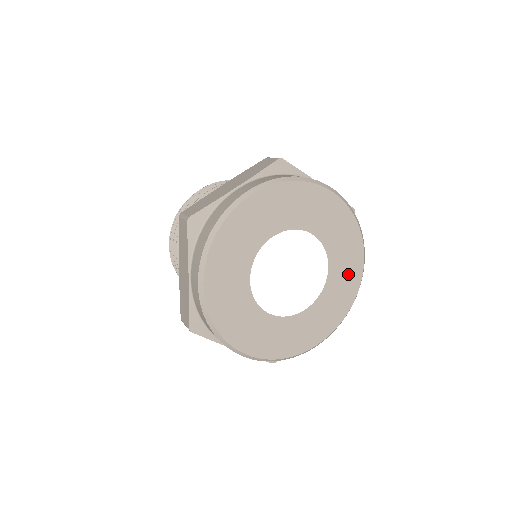
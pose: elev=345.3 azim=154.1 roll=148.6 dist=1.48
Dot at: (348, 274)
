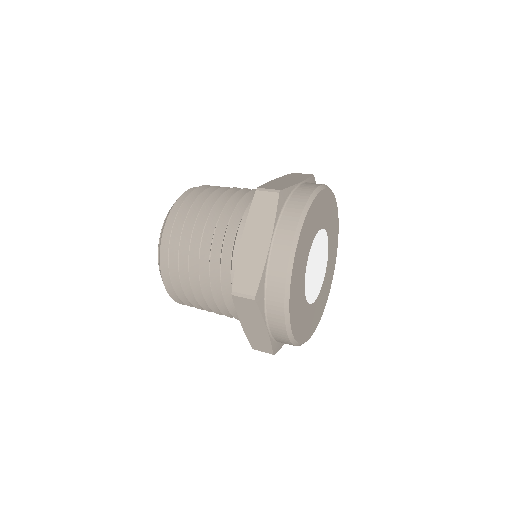
Dot at: (328, 282)
